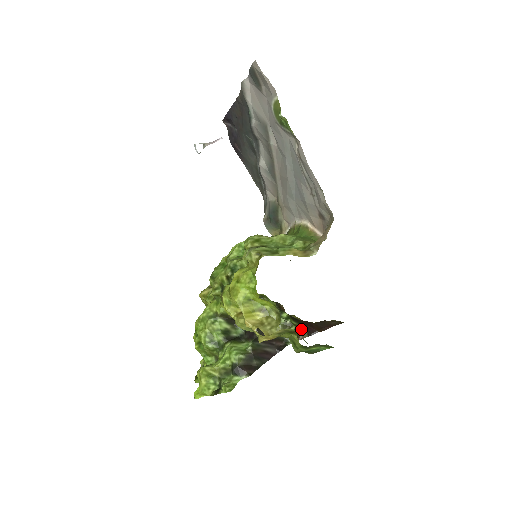
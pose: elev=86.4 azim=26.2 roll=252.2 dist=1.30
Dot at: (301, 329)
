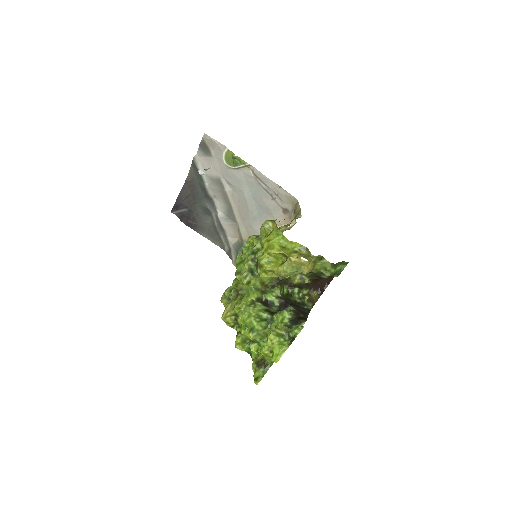
Dot at: (313, 293)
